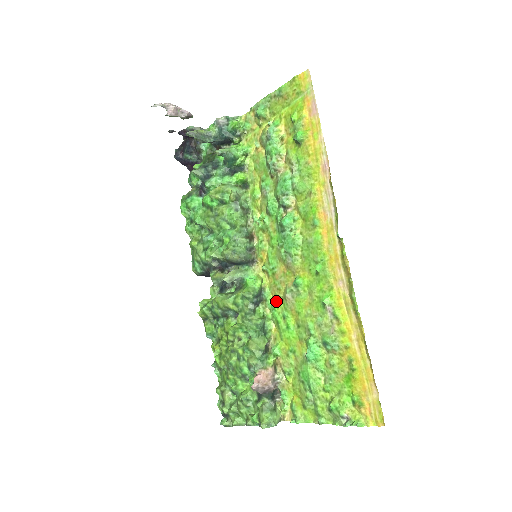
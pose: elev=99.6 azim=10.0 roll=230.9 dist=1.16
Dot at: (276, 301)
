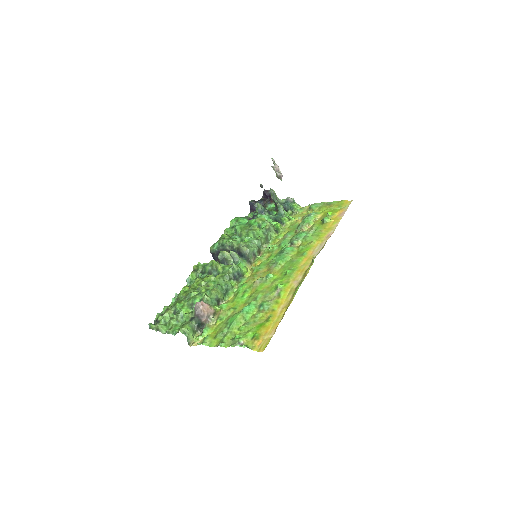
Dot at: (247, 283)
